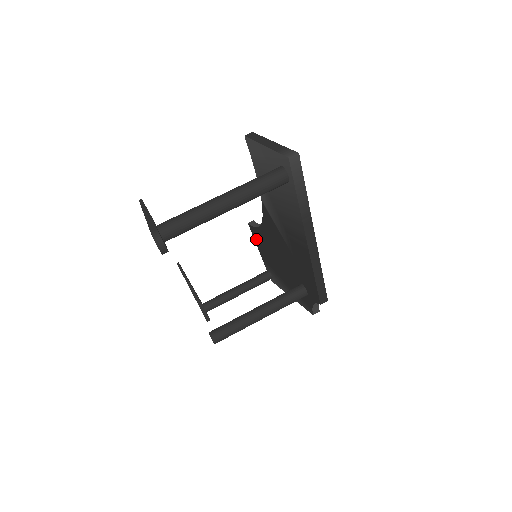
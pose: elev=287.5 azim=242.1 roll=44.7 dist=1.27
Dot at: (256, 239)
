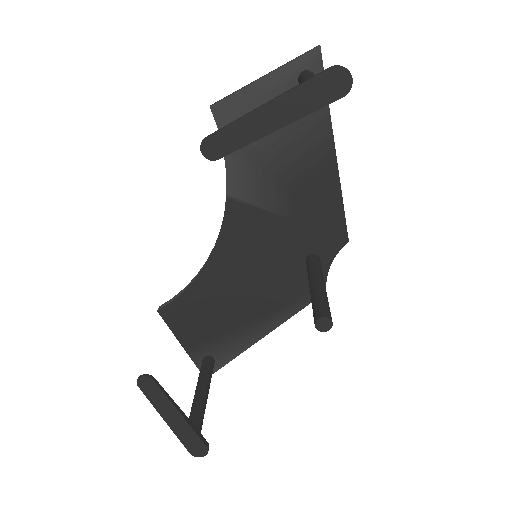
Dot at: (179, 321)
